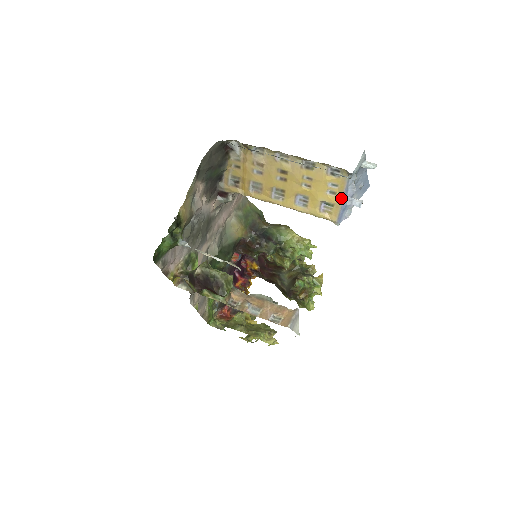
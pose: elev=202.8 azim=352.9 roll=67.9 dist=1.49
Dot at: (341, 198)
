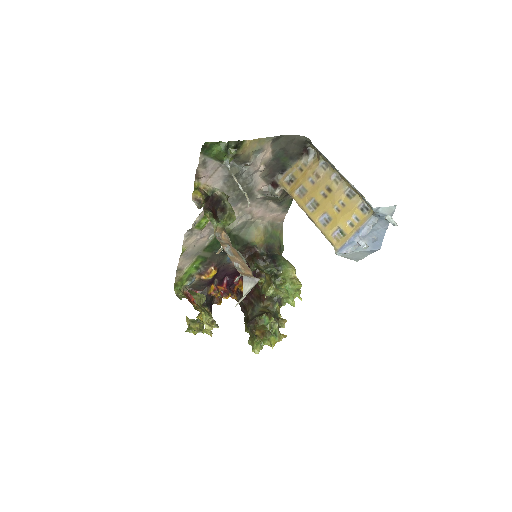
Dot at: (355, 232)
